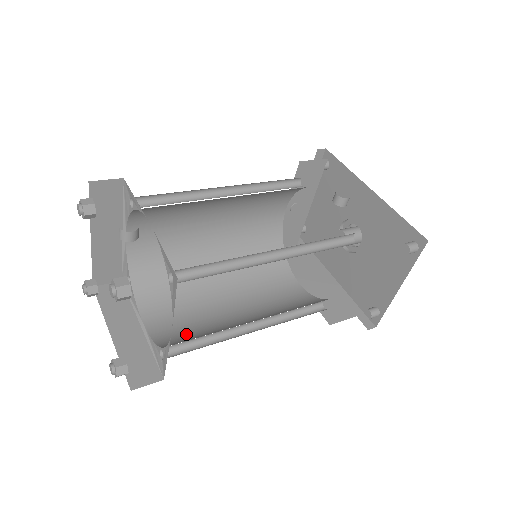
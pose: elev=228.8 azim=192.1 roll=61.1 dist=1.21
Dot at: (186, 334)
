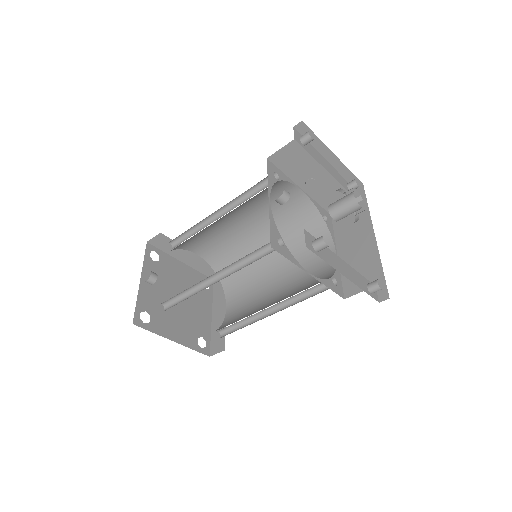
Dot at: (237, 318)
